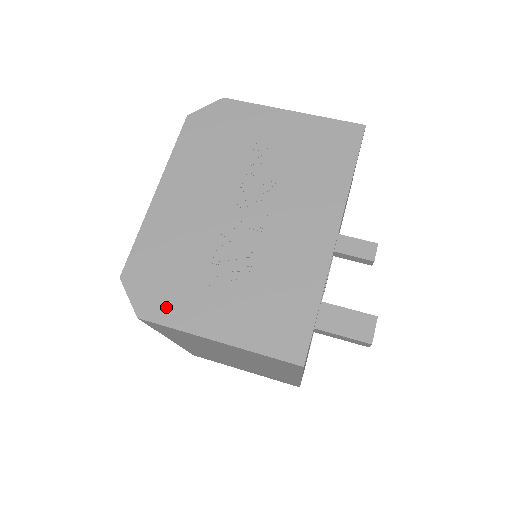
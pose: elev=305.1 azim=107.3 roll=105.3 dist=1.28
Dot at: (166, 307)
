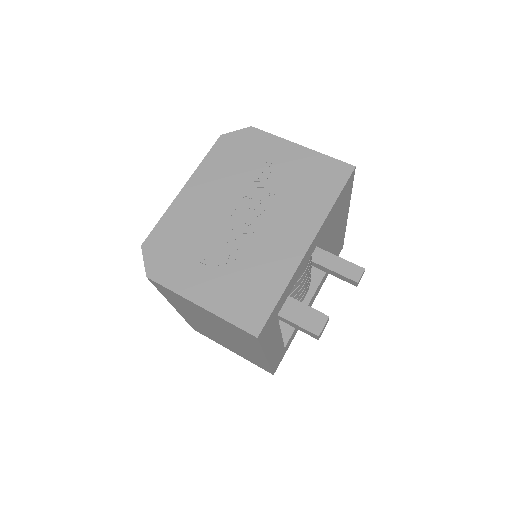
Dot at: (169, 273)
